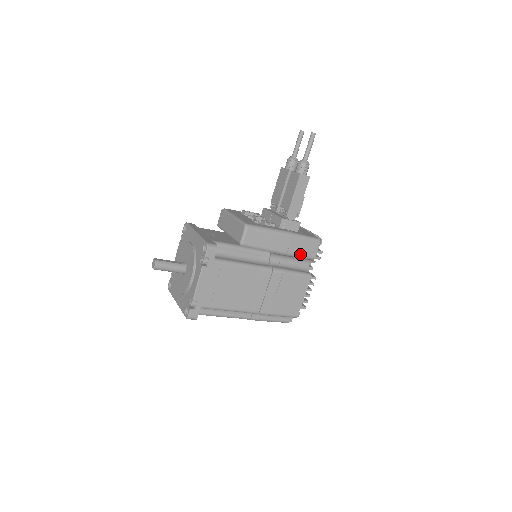
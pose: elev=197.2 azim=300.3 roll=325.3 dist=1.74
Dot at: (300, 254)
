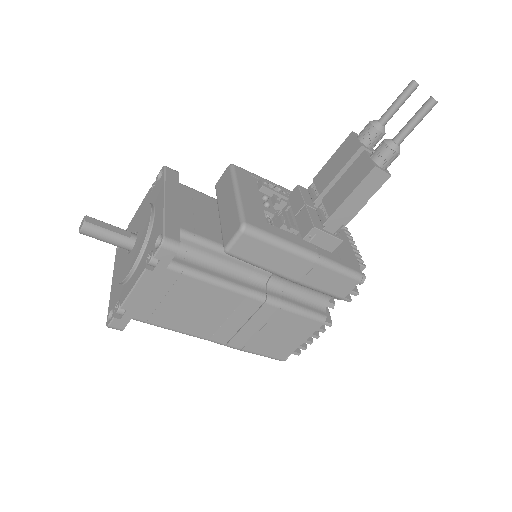
Dot at: (320, 288)
